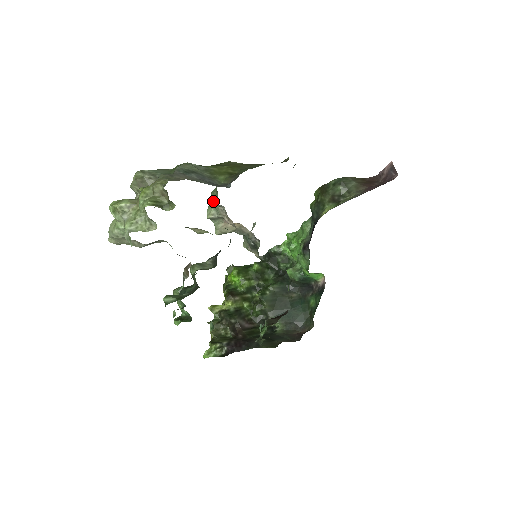
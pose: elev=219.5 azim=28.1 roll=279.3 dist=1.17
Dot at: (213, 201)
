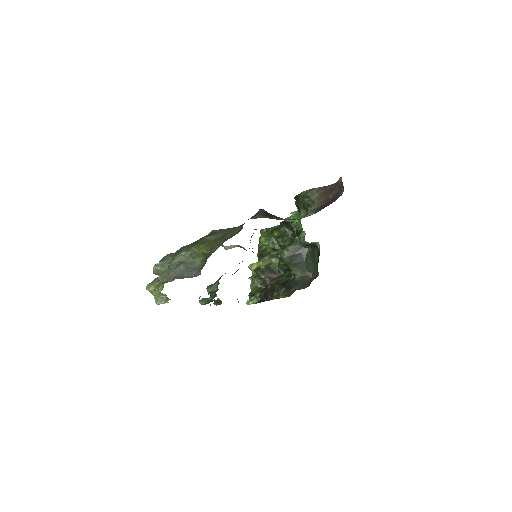
Dot at: occluded
